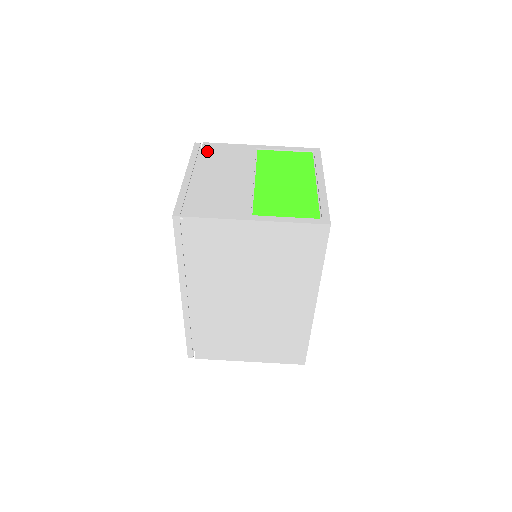
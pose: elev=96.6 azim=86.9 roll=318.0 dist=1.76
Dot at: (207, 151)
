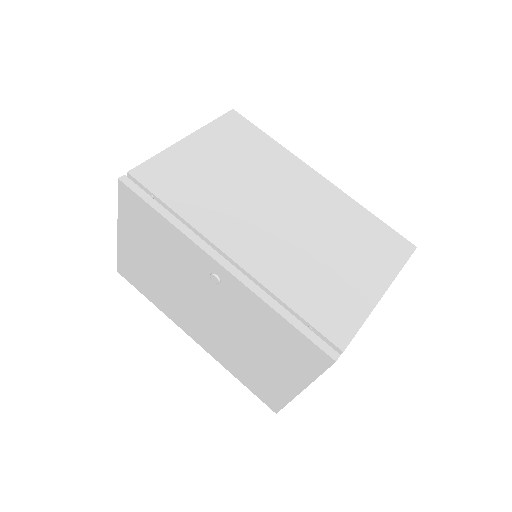
Dot at: occluded
